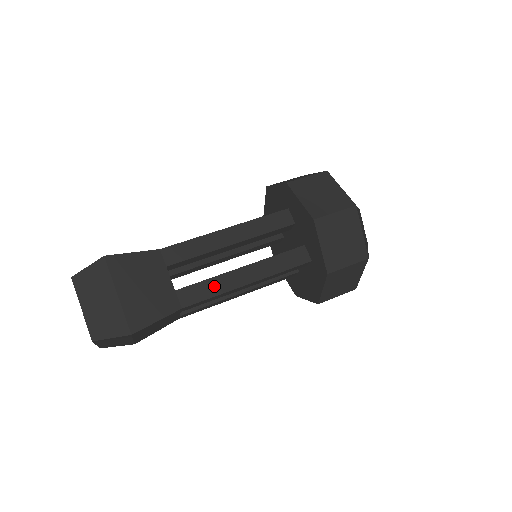
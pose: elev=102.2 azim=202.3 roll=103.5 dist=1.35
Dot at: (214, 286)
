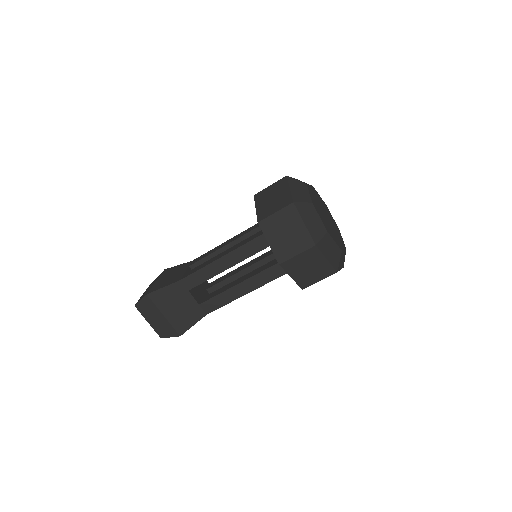
Dot at: (224, 298)
